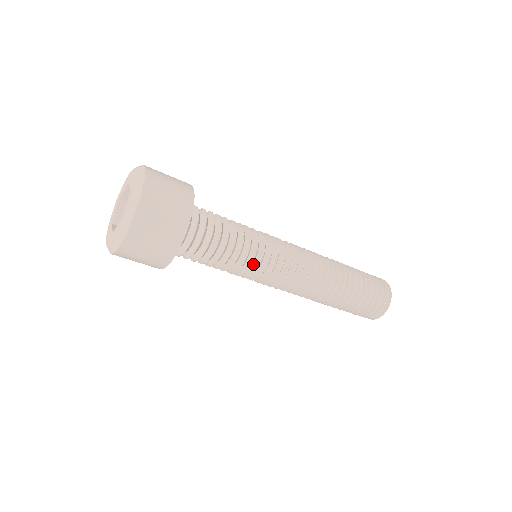
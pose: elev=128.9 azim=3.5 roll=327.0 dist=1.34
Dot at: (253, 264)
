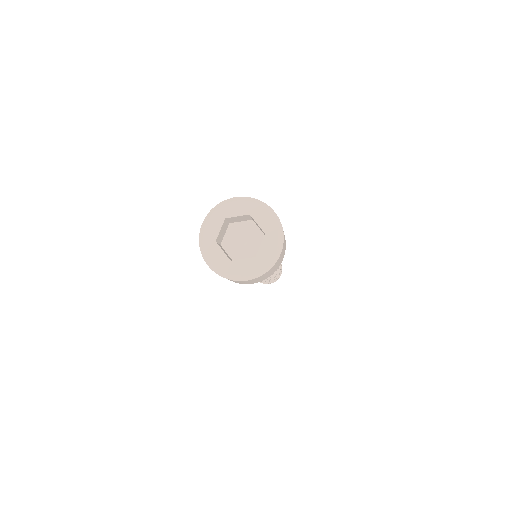
Dot at: occluded
